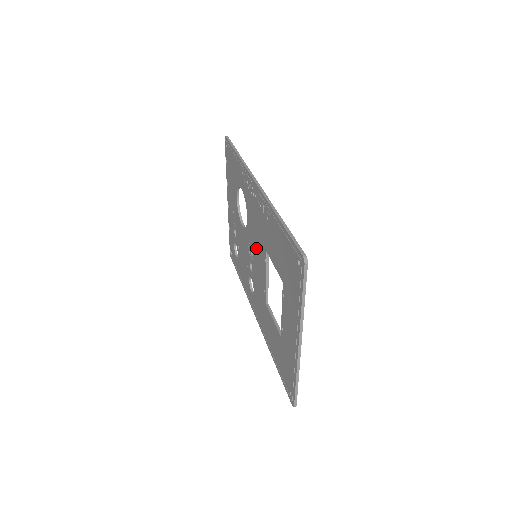
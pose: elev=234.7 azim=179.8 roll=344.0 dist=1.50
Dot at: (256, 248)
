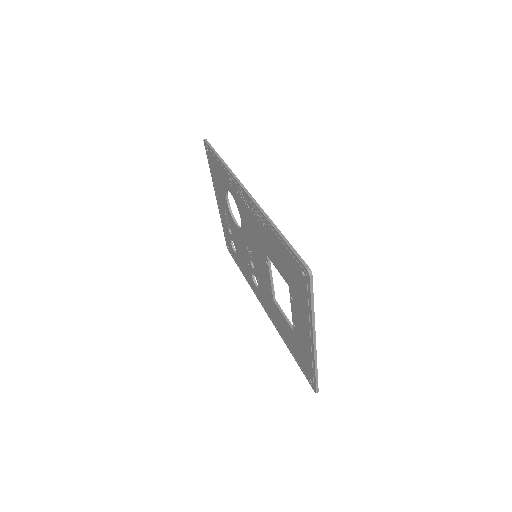
Dot at: (255, 250)
